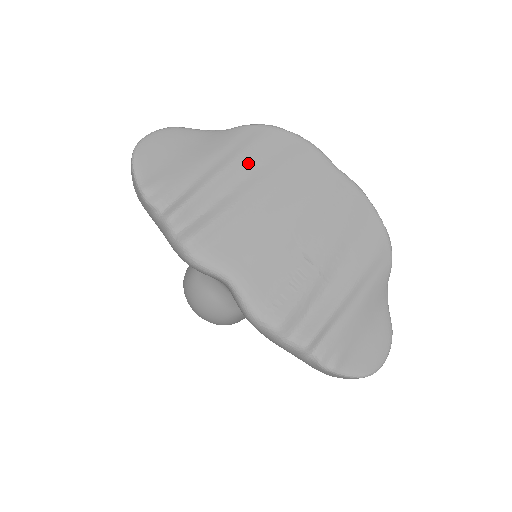
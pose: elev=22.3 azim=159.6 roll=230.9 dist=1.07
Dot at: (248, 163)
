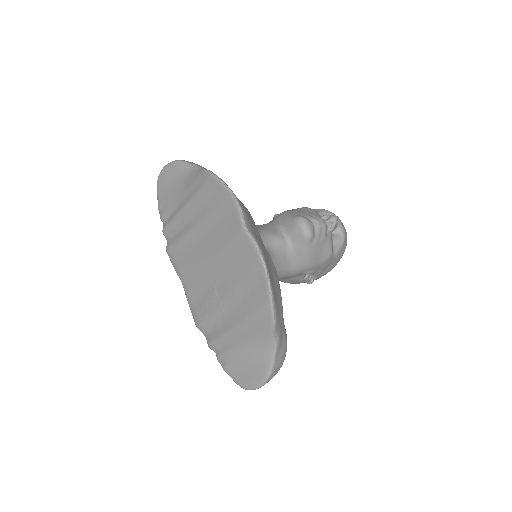
Dot at: (197, 205)
